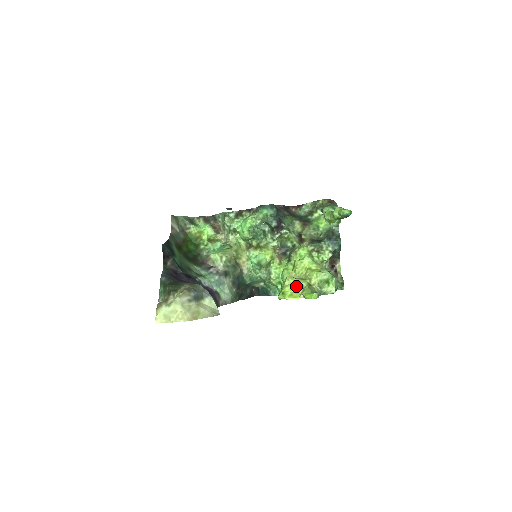
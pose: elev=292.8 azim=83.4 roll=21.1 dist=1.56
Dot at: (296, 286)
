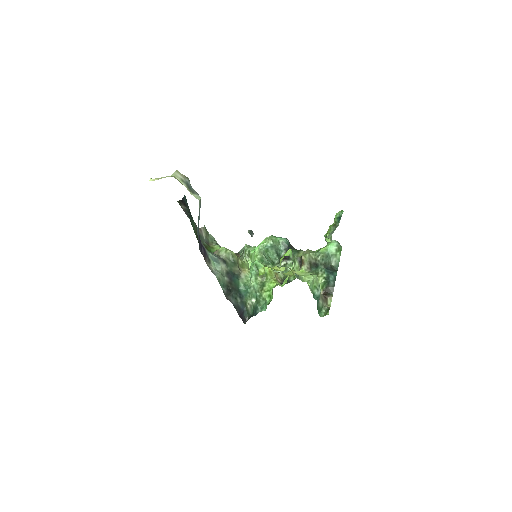
Dot at: (279, 270)
